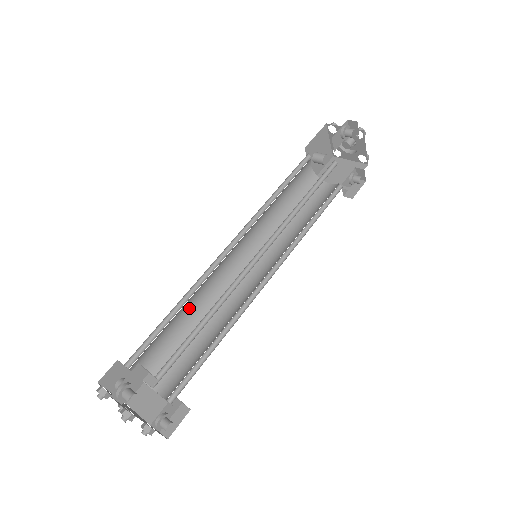
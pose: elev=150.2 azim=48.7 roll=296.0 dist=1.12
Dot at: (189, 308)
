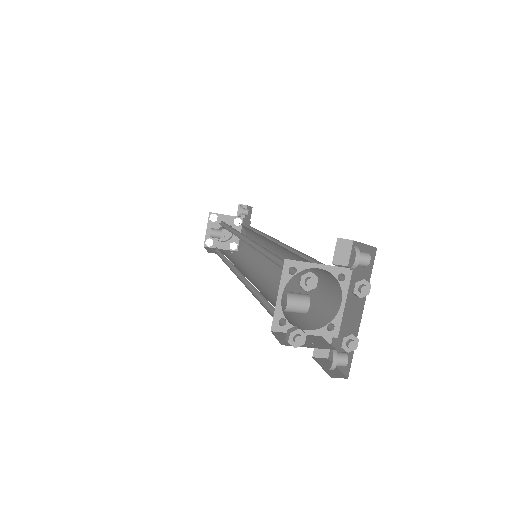
Dot at: occluded
